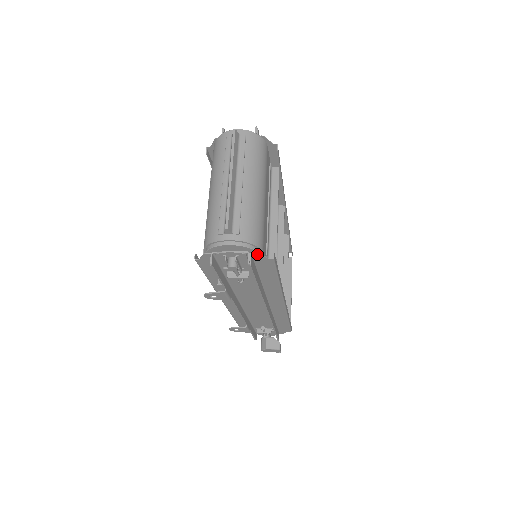
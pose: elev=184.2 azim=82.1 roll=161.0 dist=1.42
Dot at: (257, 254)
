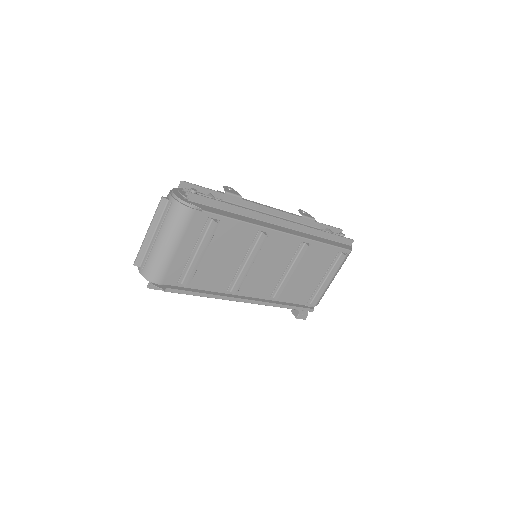
Dot at: (154, 284)
